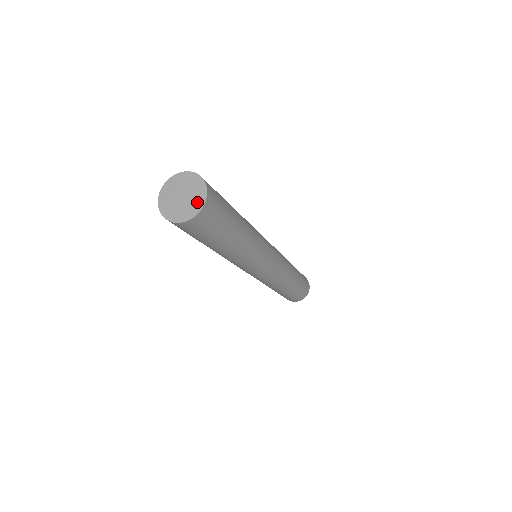
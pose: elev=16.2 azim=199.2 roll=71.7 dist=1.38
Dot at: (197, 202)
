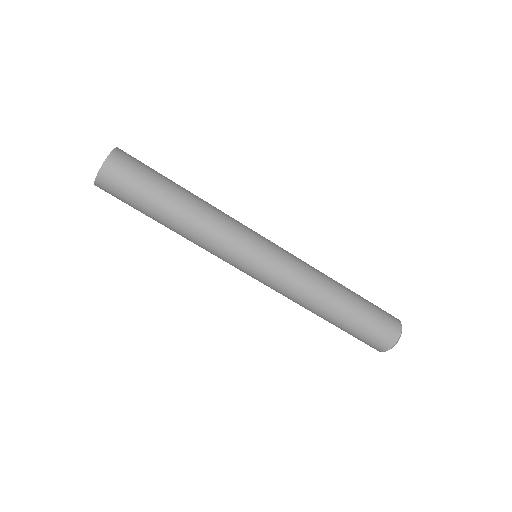
Dot at: occluded
